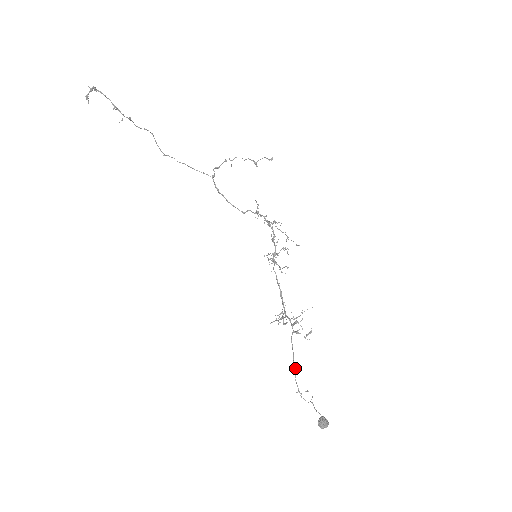
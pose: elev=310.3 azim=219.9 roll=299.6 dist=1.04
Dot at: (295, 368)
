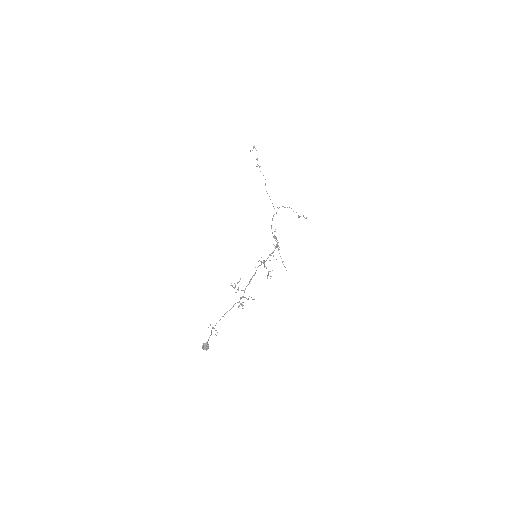
Dot at: occluded
